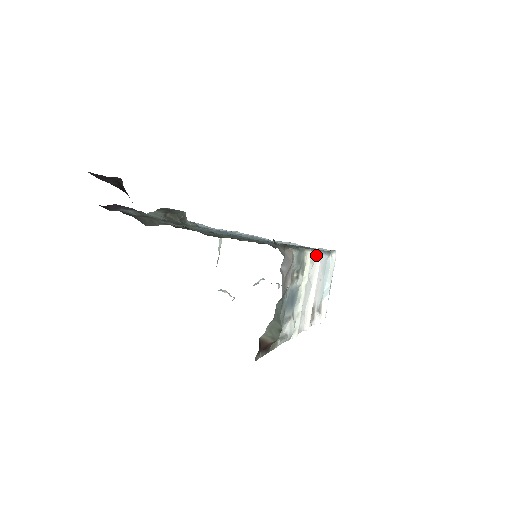
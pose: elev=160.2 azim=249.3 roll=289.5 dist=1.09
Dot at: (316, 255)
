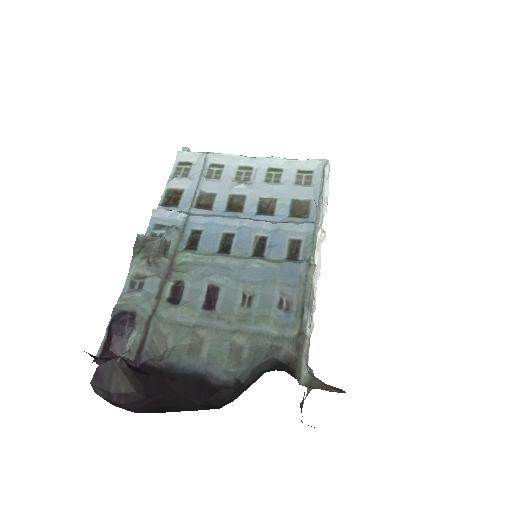
Dot at: (317, 238)
